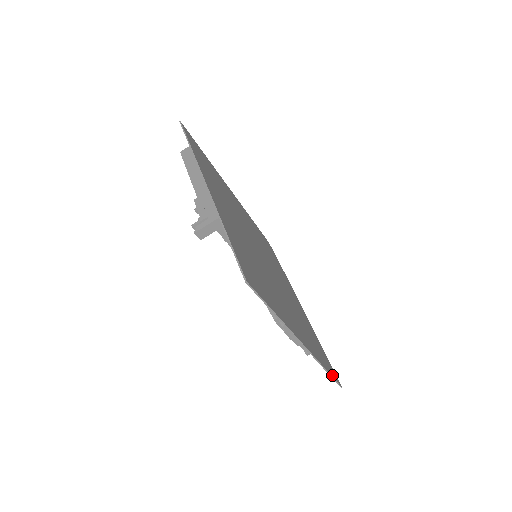
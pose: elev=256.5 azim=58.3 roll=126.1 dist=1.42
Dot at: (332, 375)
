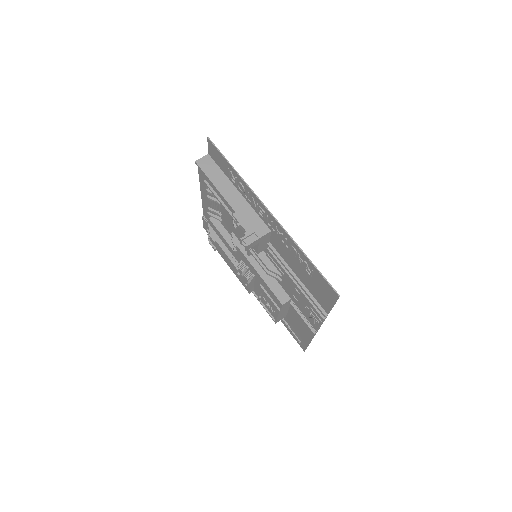
Dot at: (306, 344)
